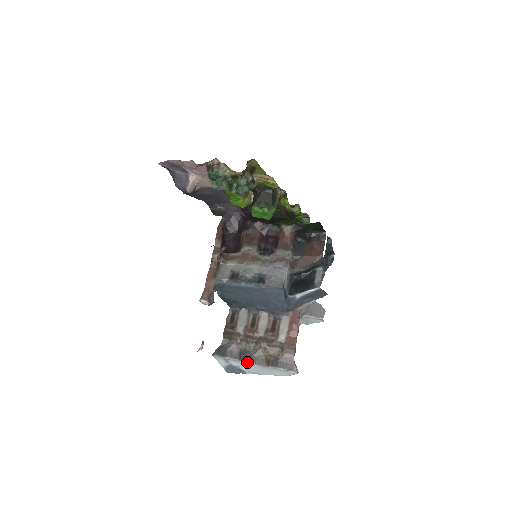
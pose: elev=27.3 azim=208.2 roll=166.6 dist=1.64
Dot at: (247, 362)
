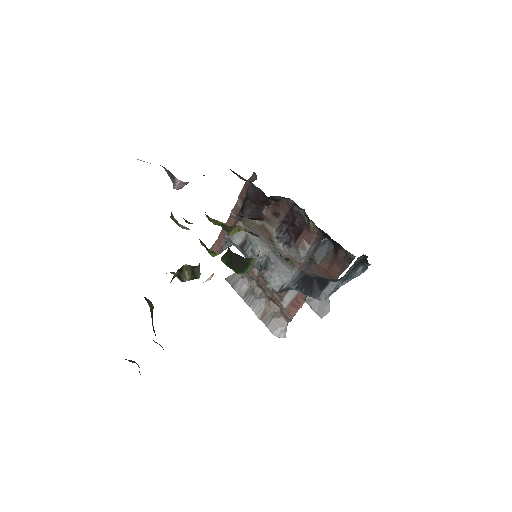
Dot at: (248, 304)
